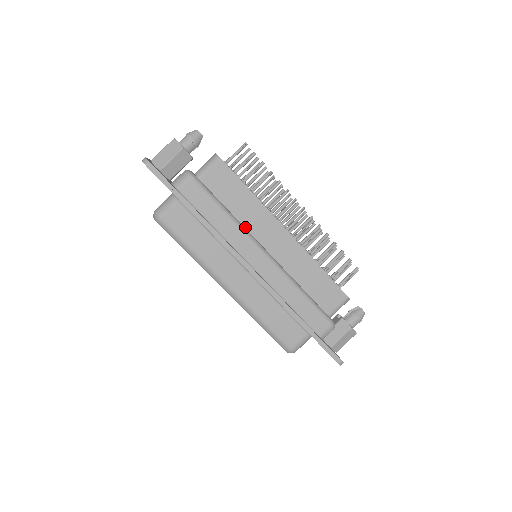
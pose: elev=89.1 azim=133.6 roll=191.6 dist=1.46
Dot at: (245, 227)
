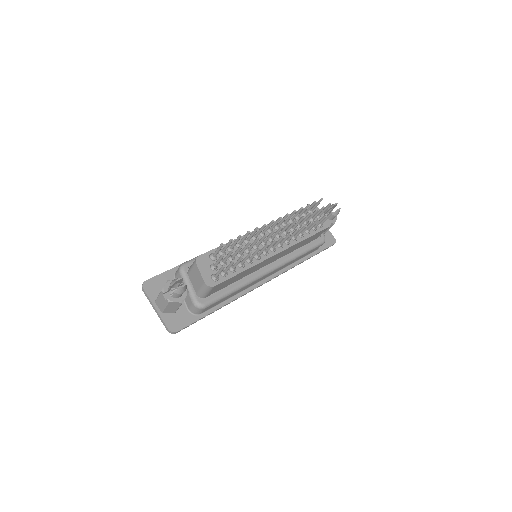
Dot at: (249, 274)
